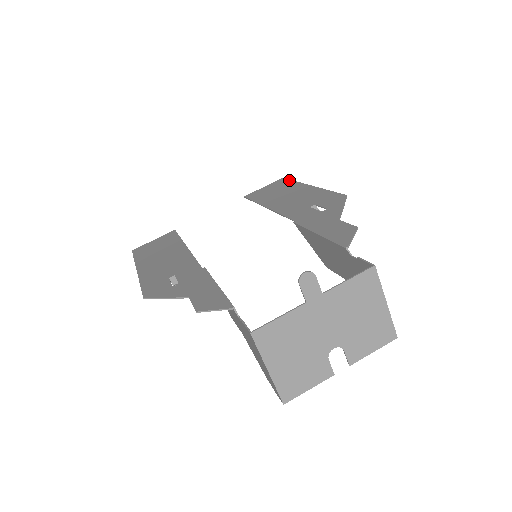
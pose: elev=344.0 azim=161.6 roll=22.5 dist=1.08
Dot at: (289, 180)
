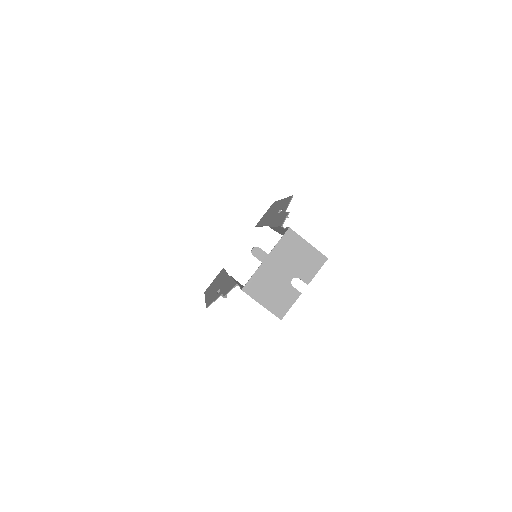
Dot at: (275, 202)
